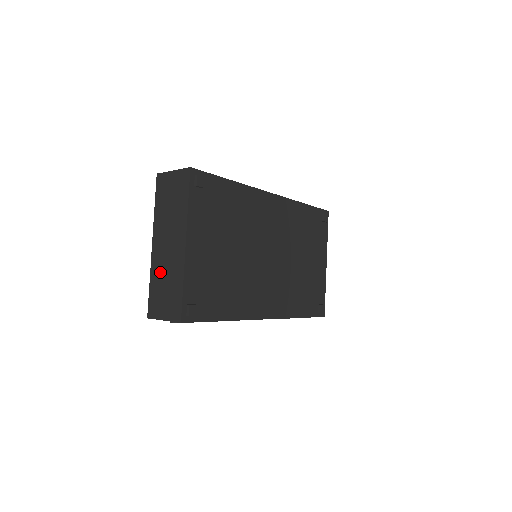
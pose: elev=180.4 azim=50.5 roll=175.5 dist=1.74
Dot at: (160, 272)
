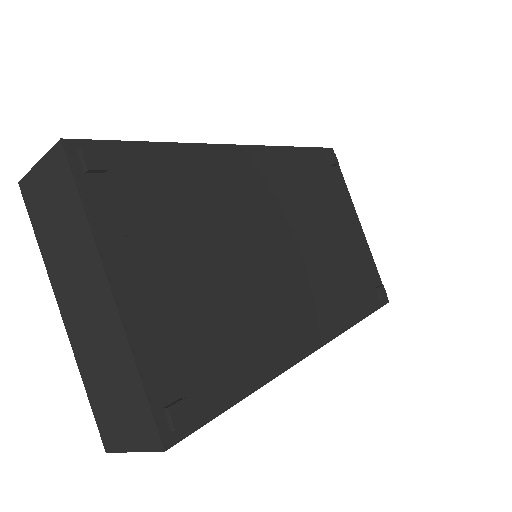
Dot at: (92, 361)
